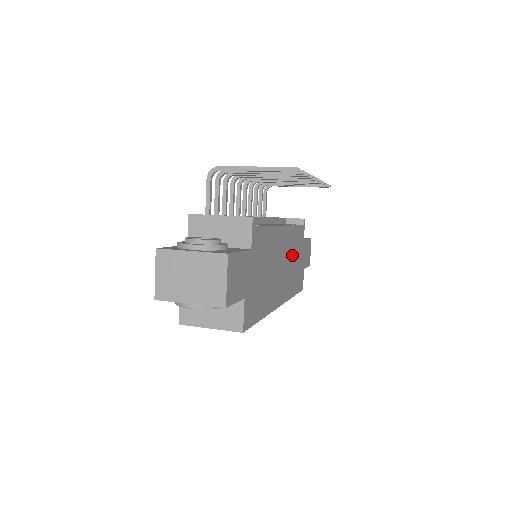
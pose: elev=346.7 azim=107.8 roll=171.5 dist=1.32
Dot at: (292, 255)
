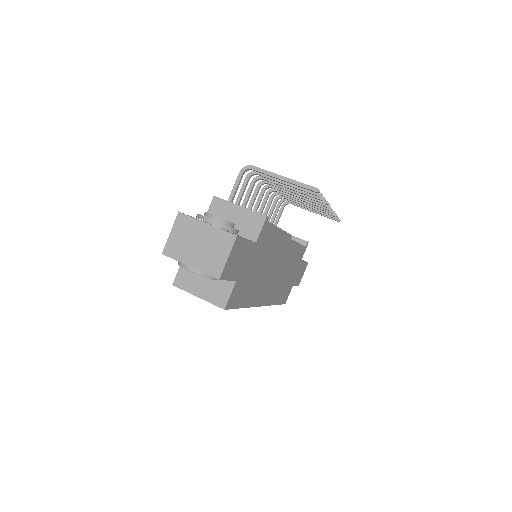
Dot at: (287, 268)
